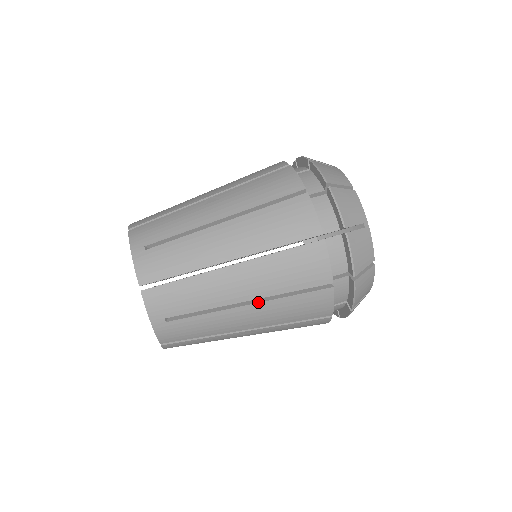
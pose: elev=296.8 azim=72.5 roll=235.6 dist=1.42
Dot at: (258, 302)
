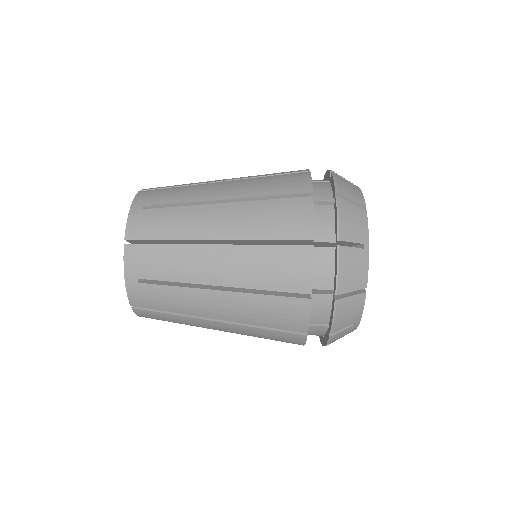
Dot at: (234, 202)
